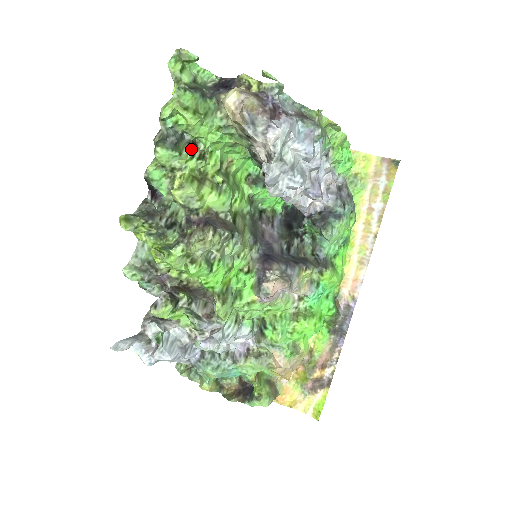
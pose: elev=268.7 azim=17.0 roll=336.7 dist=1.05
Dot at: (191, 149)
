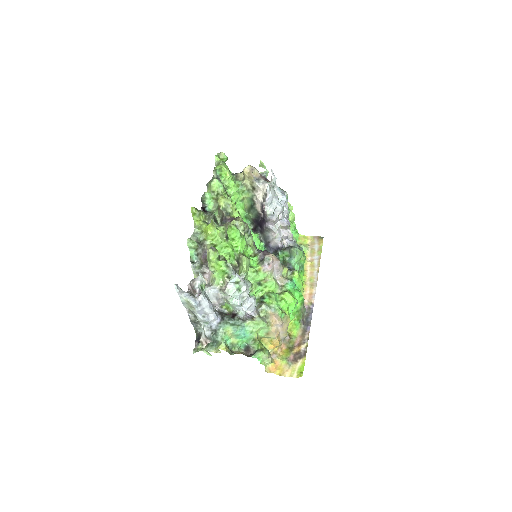
Dot at: (225, 190)
